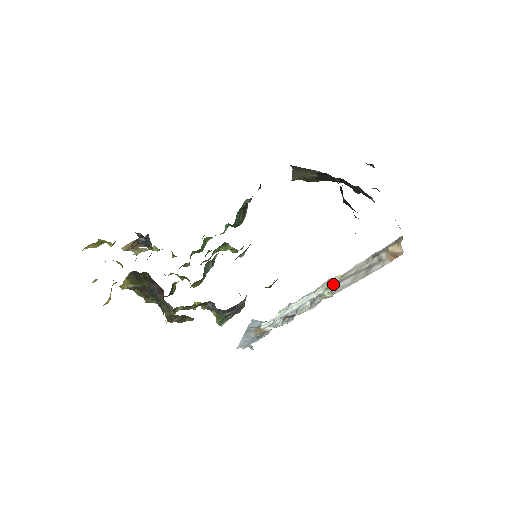
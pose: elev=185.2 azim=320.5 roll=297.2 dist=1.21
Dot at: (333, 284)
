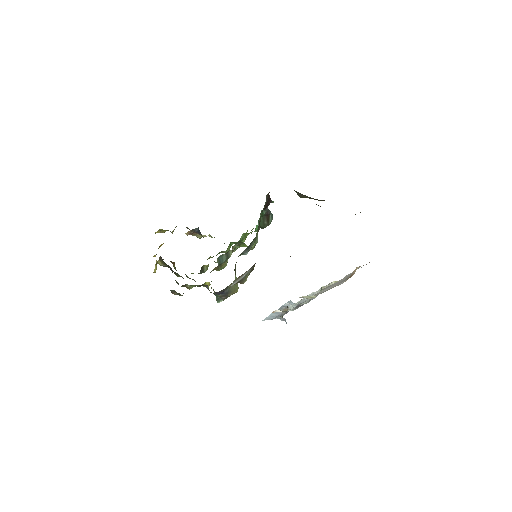
Dot at: (326, 287)
